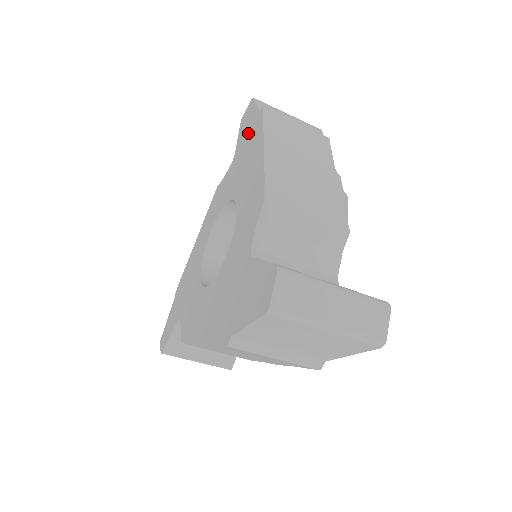
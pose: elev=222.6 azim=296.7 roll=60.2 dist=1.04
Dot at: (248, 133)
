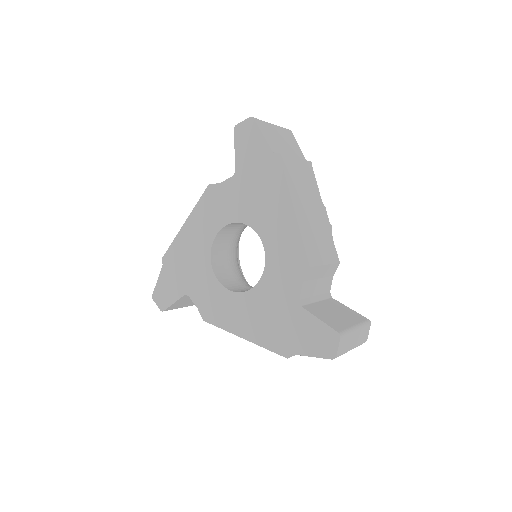
Dot at: (258, 165)
